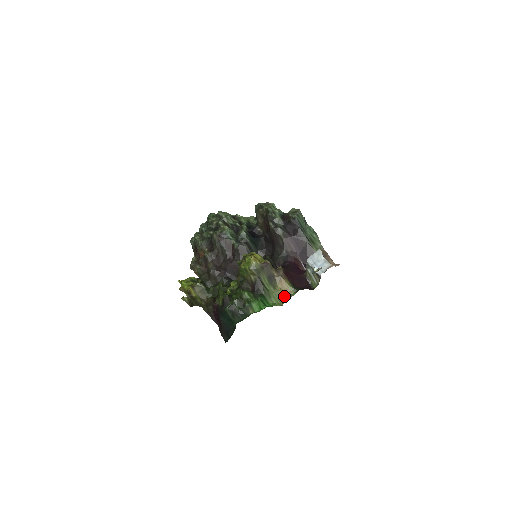
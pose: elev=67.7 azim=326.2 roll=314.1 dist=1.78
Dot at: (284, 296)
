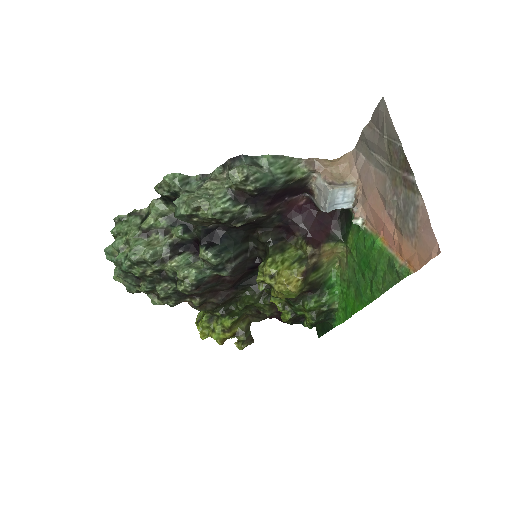
Dot at: (333, 255)
